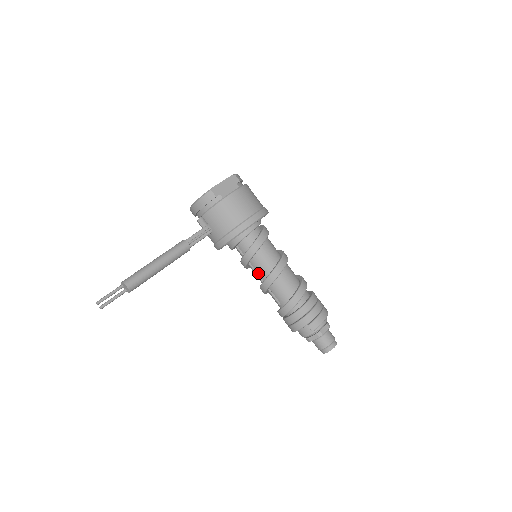
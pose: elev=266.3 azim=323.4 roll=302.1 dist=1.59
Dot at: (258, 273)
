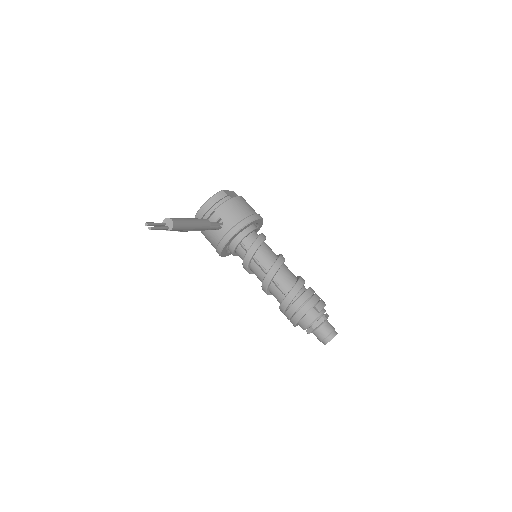
Dot at: (262, 265)
